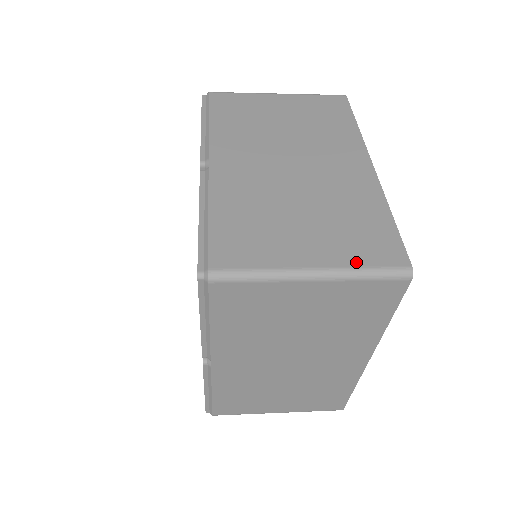
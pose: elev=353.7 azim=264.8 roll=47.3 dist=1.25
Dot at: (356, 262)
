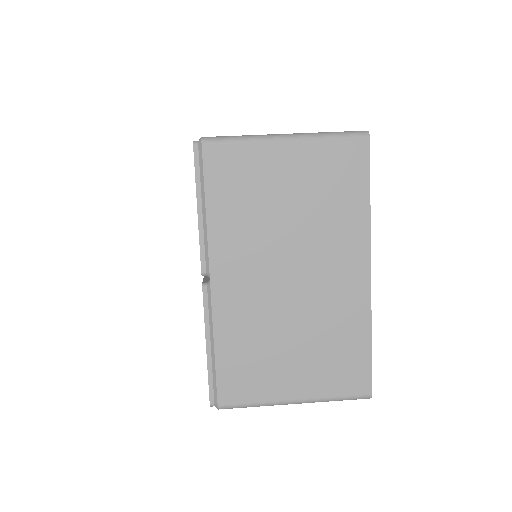
Dot at: (330, 393)
